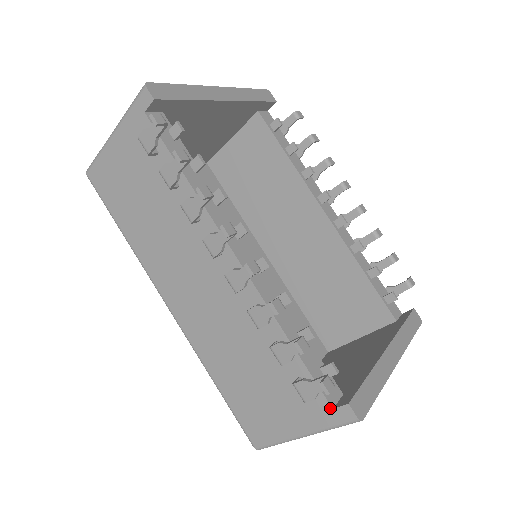
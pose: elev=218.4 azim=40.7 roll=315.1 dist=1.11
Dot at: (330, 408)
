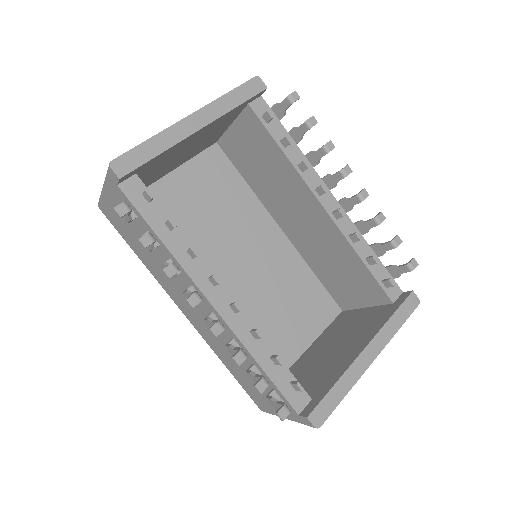
Dot at: (297, 414)
